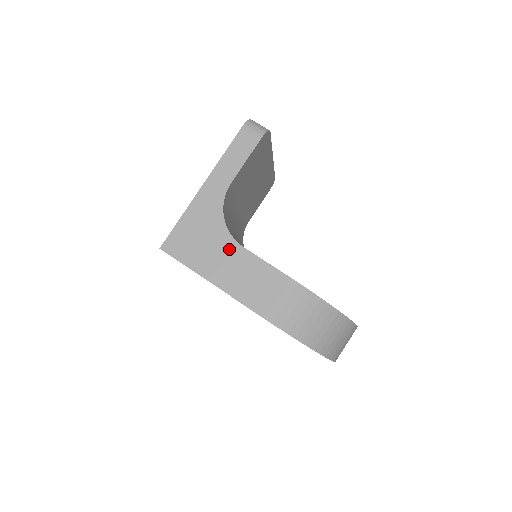
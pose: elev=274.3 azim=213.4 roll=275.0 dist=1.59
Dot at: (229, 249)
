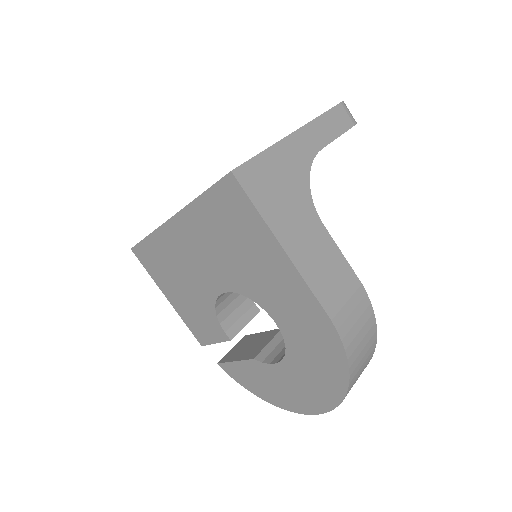
Dot at: (309, 218)
